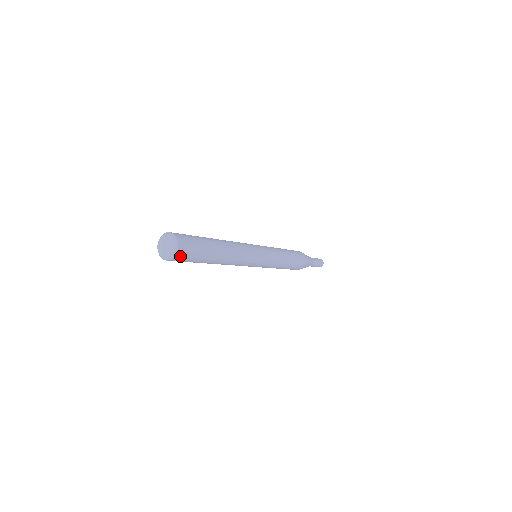
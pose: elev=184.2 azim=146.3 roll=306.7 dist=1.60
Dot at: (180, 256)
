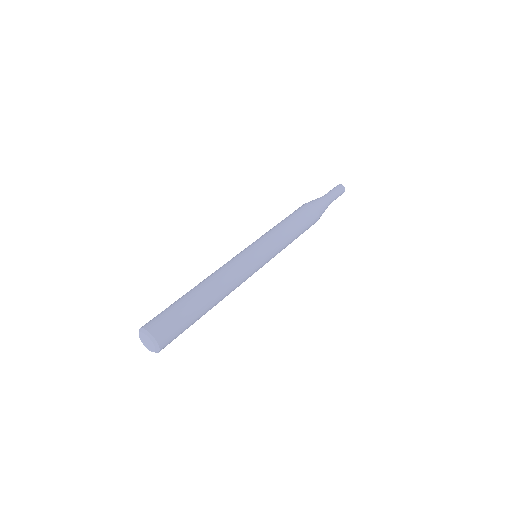
Dot at: (165, 343)
